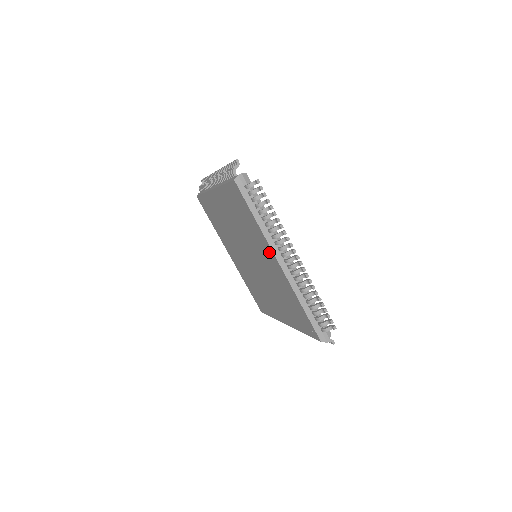
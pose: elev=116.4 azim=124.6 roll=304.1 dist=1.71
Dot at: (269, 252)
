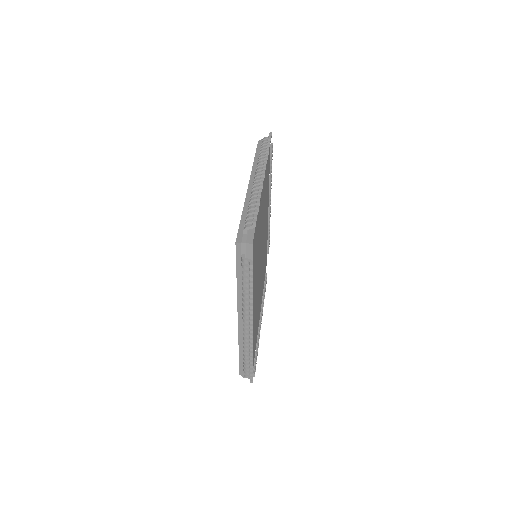
Dot at: occluded
